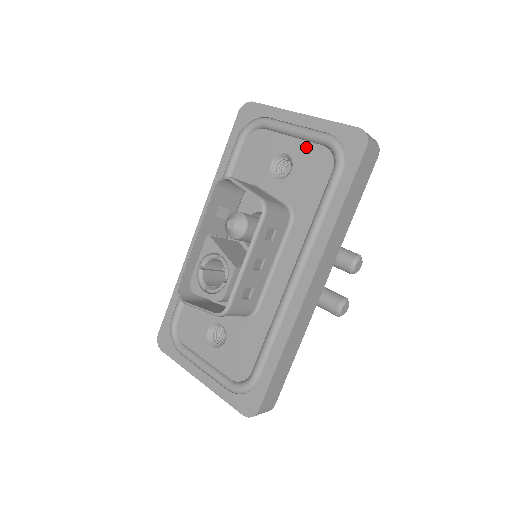
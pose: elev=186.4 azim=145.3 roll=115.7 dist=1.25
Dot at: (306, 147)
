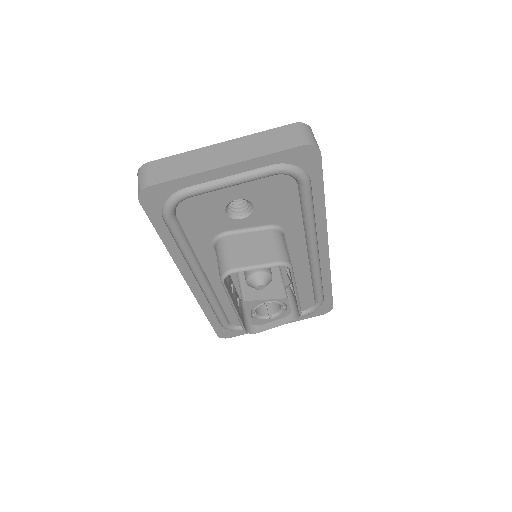
Dot at: (255, 185)
